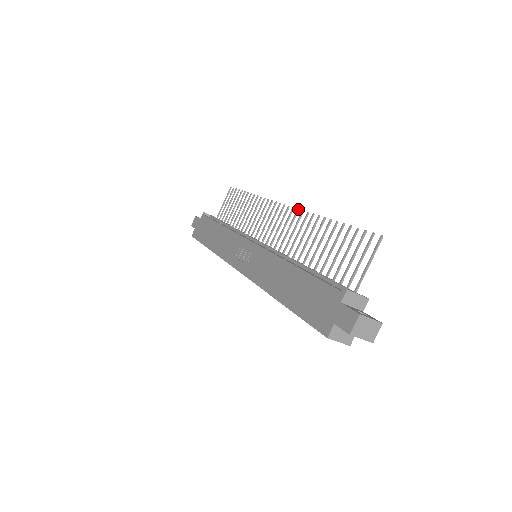
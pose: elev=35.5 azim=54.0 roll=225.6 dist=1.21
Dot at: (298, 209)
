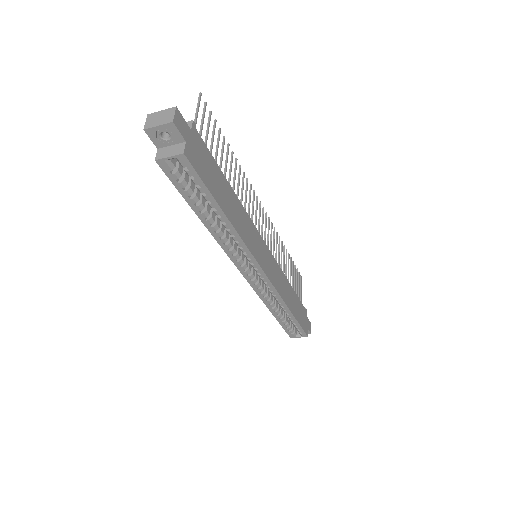
Dot at: (254, 191)
